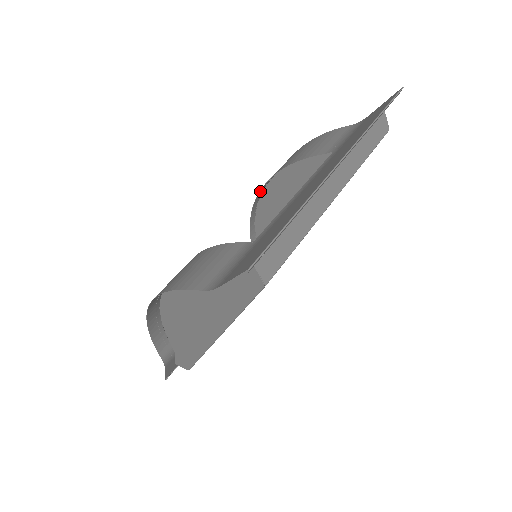
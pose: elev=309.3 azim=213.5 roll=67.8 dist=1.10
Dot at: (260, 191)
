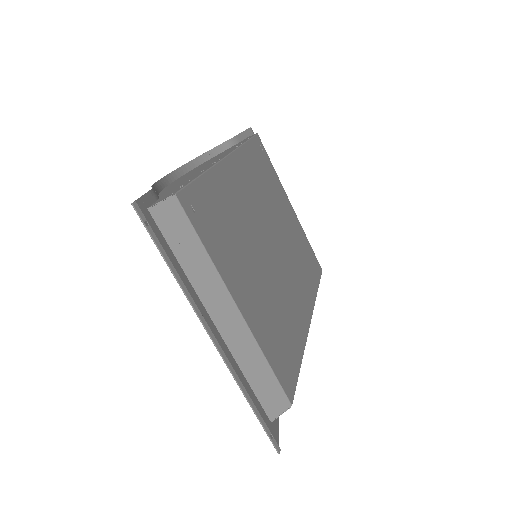
Dot at: occluded
